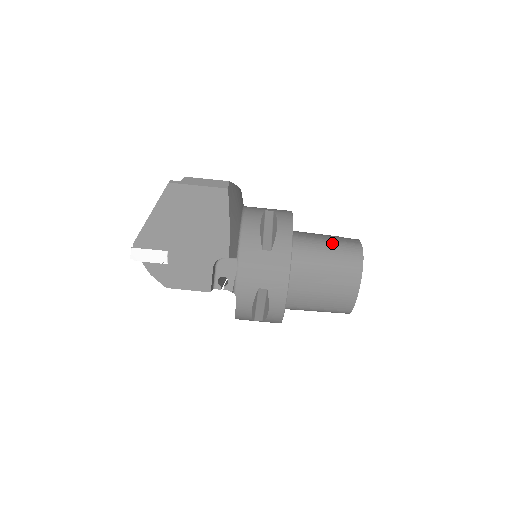
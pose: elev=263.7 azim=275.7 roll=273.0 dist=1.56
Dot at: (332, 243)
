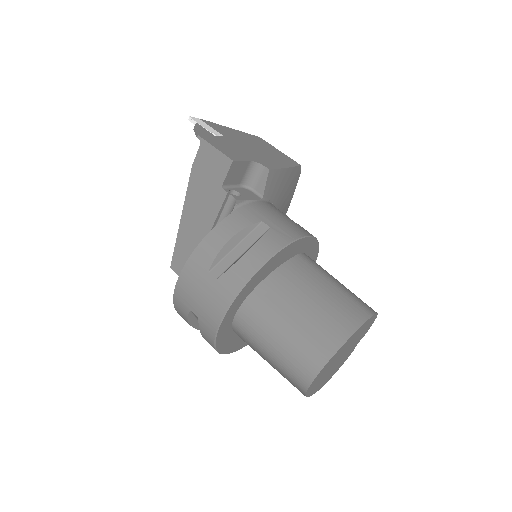
Dot at: occluded
